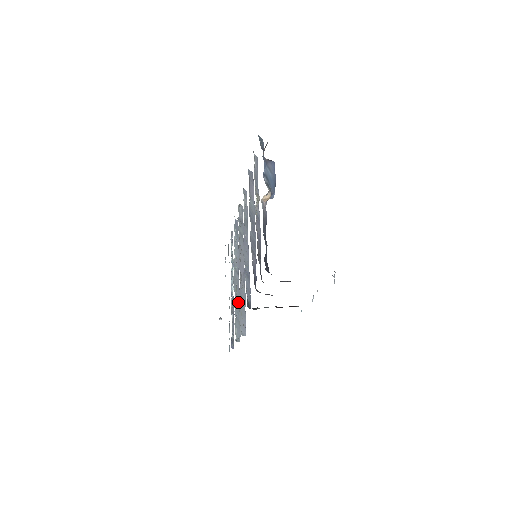
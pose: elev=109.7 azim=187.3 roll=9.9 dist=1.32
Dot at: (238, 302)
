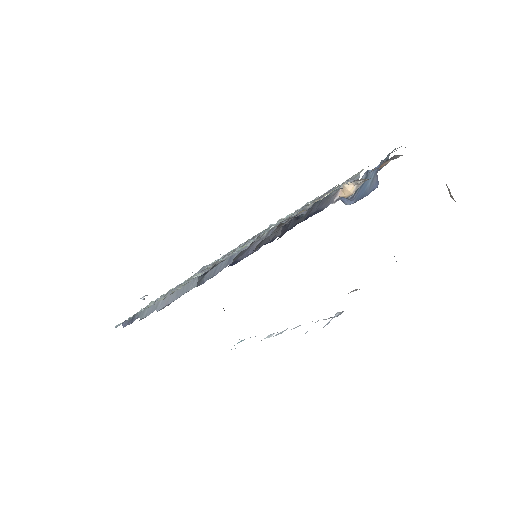
Dot at: occluded
